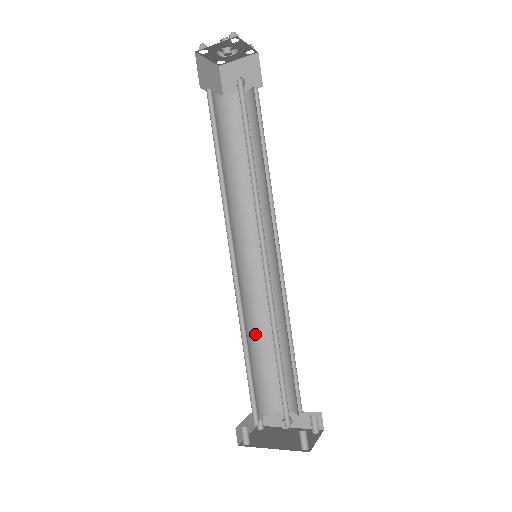
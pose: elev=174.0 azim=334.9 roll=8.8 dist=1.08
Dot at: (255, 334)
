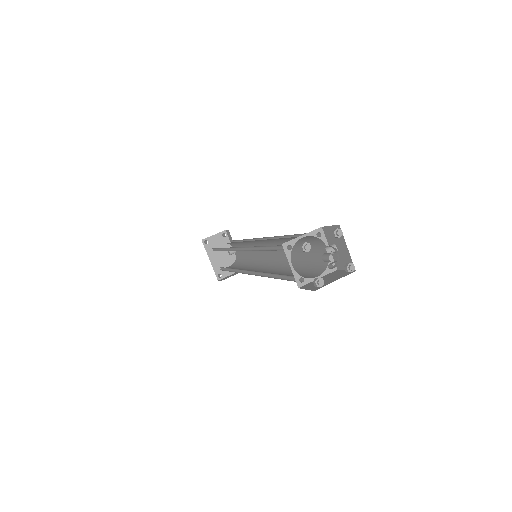
Dot at: occluded
